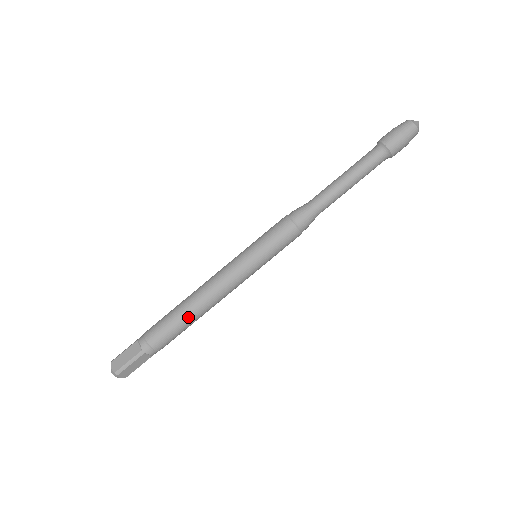
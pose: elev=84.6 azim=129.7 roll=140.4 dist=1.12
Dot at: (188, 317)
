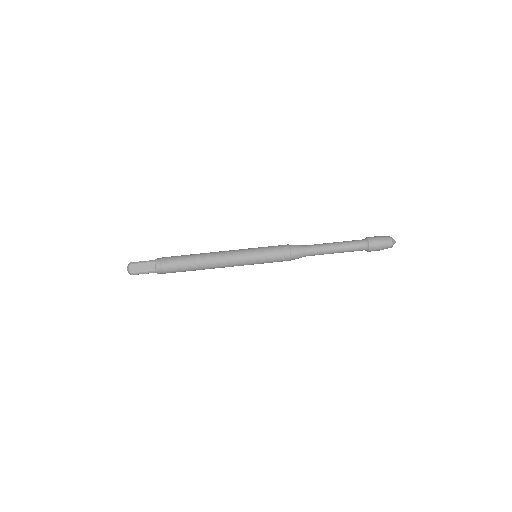
Dot at: (195, 269)
